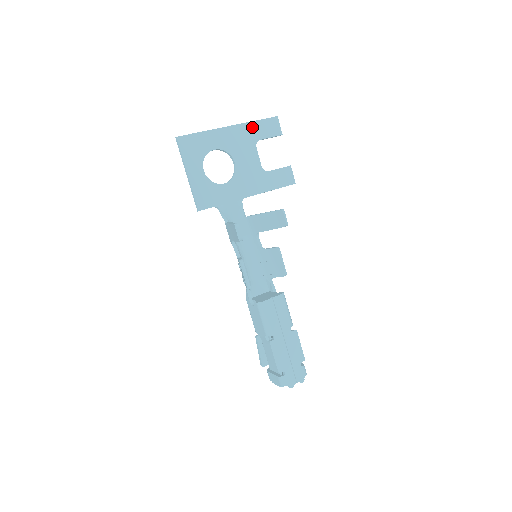
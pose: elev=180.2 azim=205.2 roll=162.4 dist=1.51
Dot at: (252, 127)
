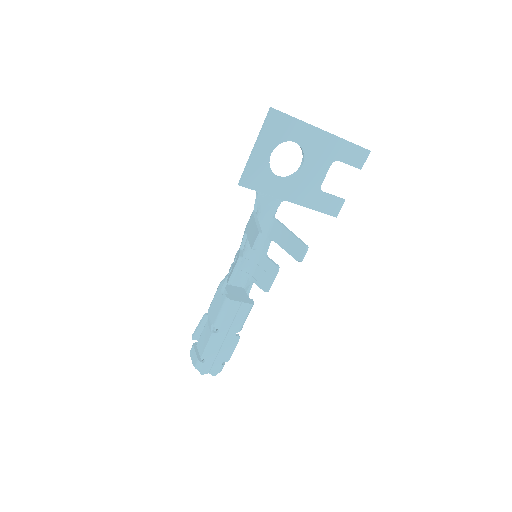
Dot at: (342, 145)
